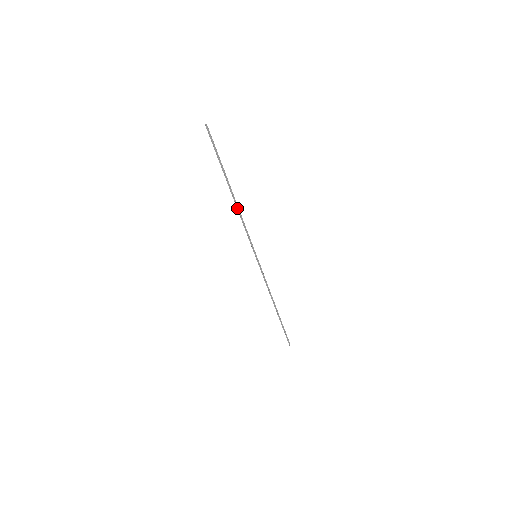
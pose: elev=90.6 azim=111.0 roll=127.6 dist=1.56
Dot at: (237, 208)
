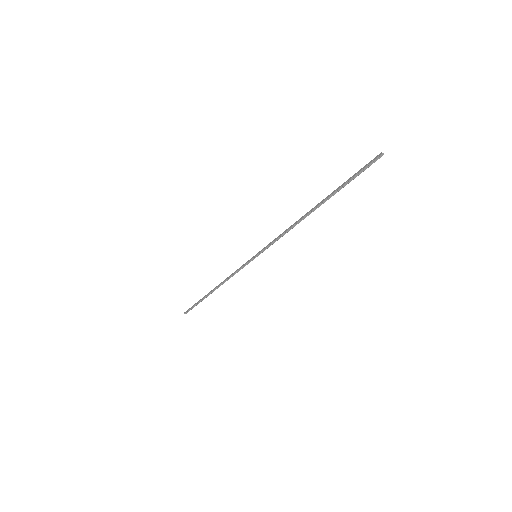
Dot at: (299, 221)
